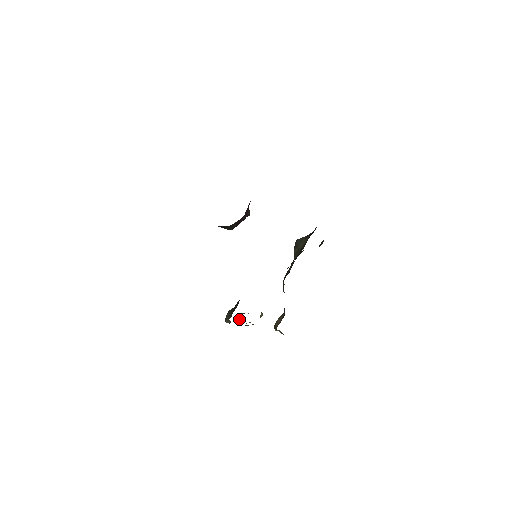
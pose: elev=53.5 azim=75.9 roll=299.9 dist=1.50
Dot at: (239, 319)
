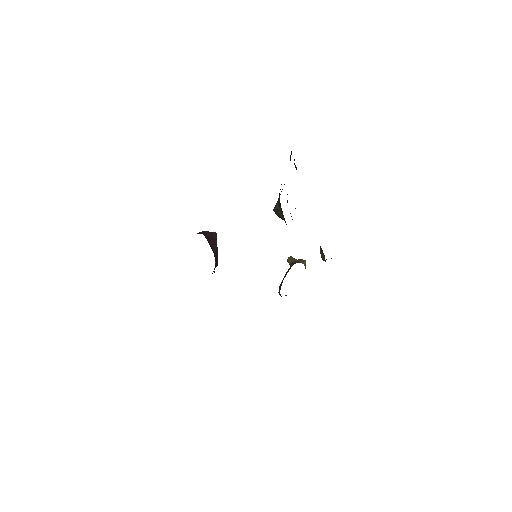
Dot at: occluded
